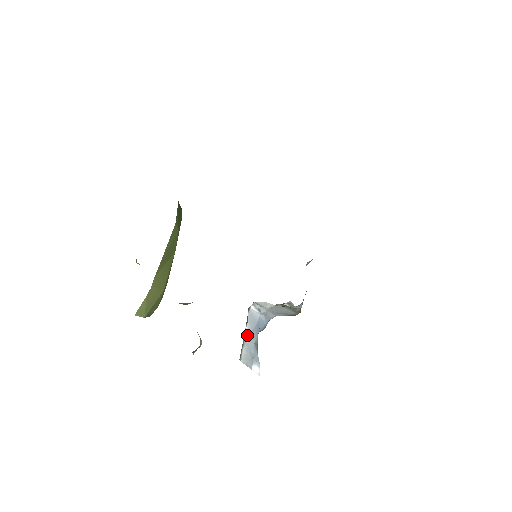
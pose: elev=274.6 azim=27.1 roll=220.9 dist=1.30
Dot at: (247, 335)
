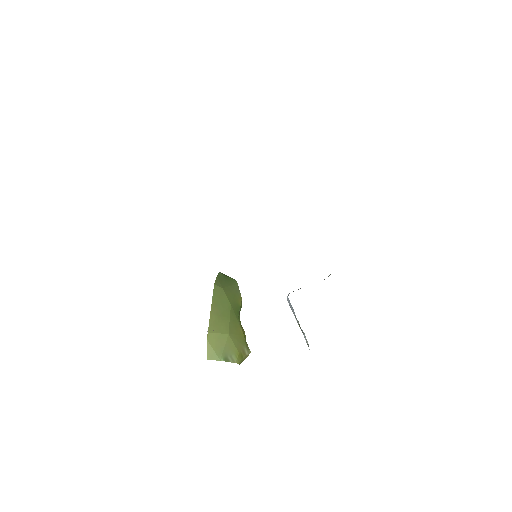
Dot at: (297, 322)
